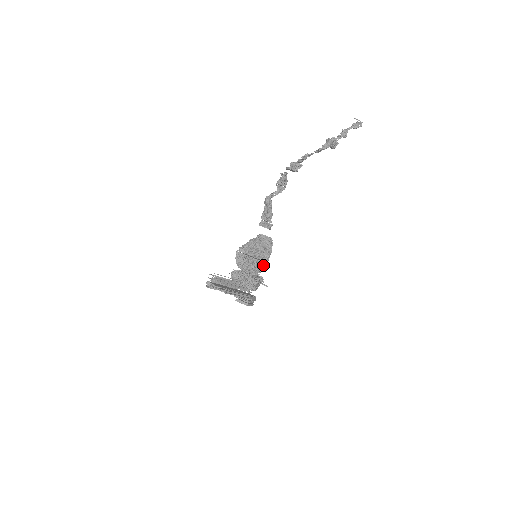
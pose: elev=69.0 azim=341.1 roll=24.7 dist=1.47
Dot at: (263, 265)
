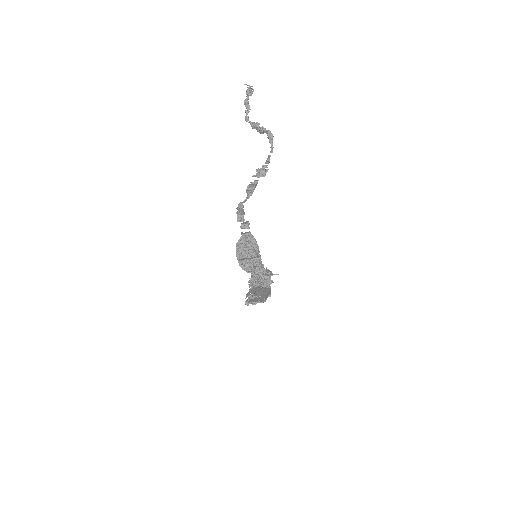
Dot at: occluded
